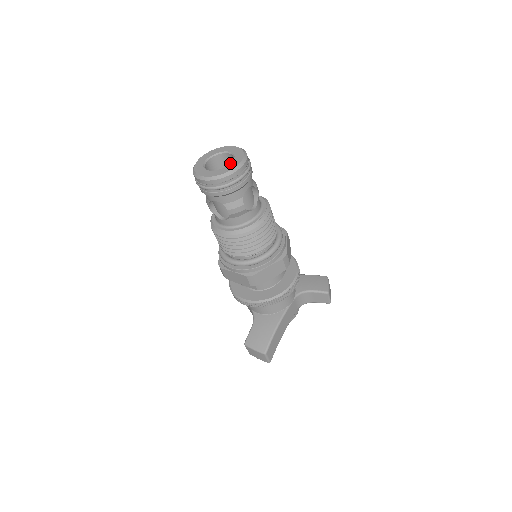
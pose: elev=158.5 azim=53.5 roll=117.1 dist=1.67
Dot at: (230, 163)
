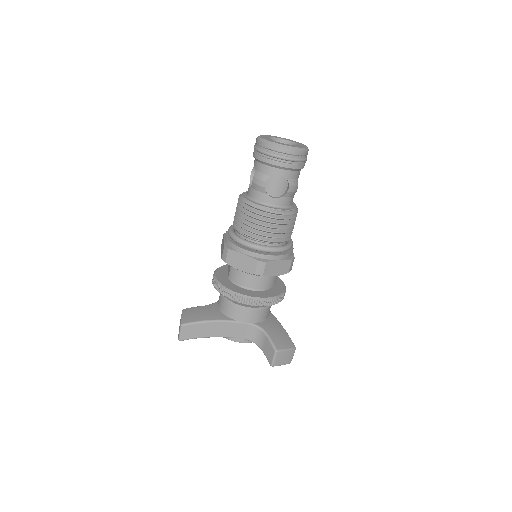
Dot at: occluded
